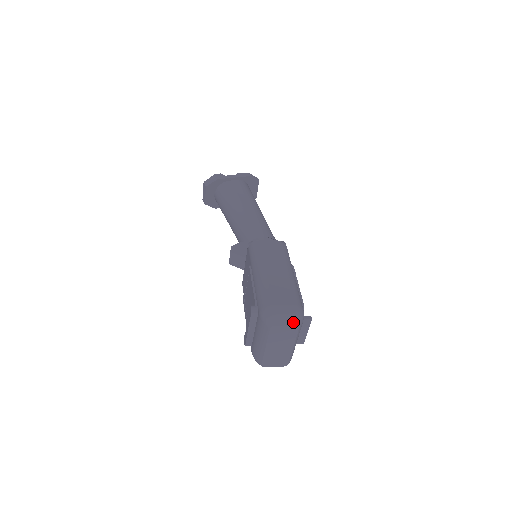
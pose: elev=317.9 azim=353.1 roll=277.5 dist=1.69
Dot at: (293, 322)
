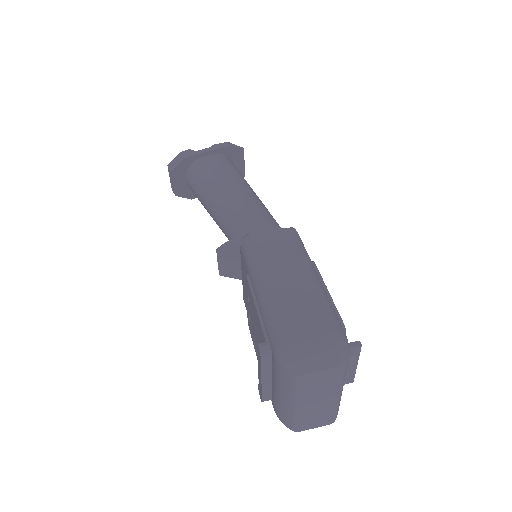
Dot at: (333, 362)
